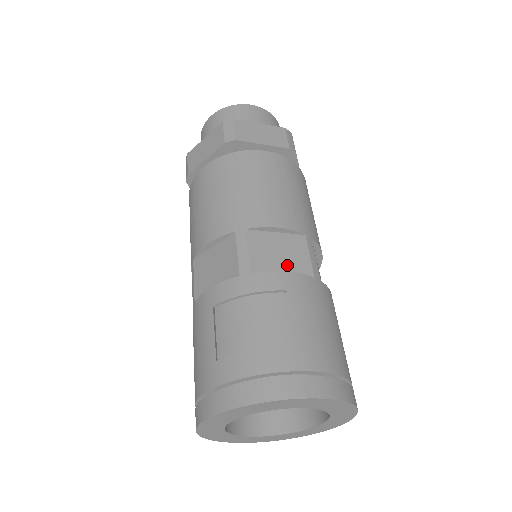
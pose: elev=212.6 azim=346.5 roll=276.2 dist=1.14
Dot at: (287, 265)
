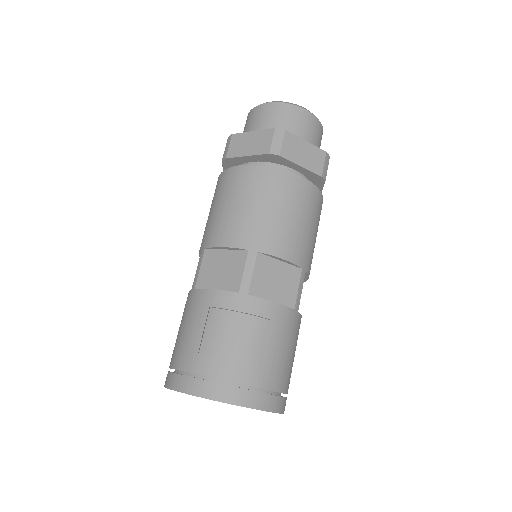
Dot at: (278, 294)
